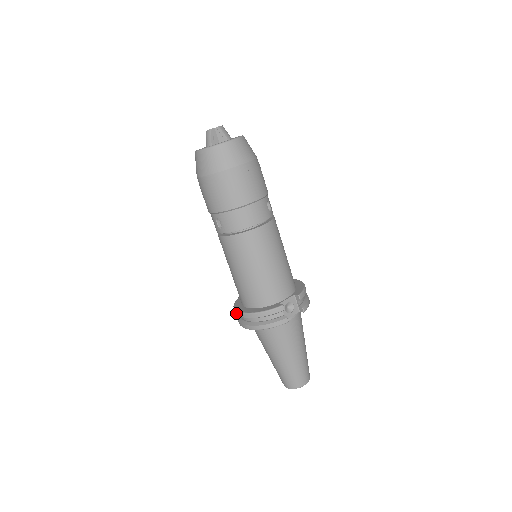
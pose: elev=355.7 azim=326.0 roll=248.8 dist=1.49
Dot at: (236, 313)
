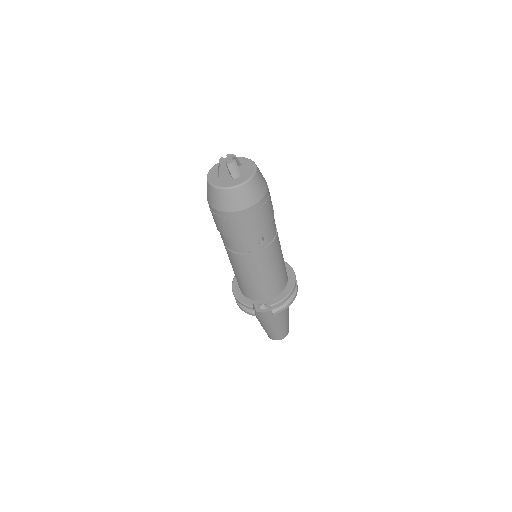
Dot at: (234, 279)
